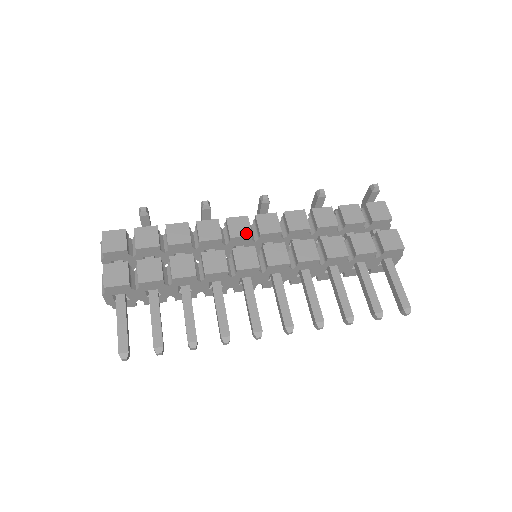
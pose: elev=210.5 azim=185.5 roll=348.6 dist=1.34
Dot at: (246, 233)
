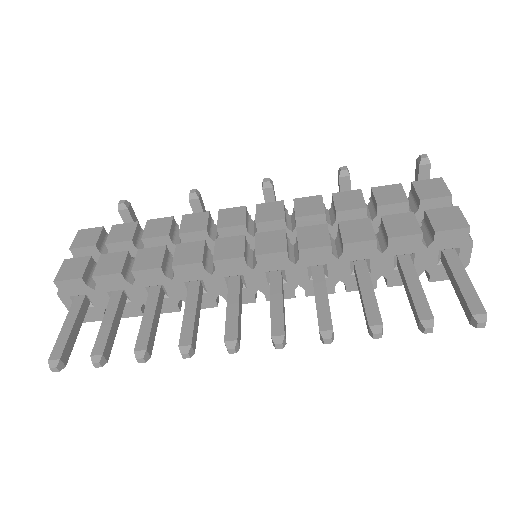
Dot at: (238, 222)
